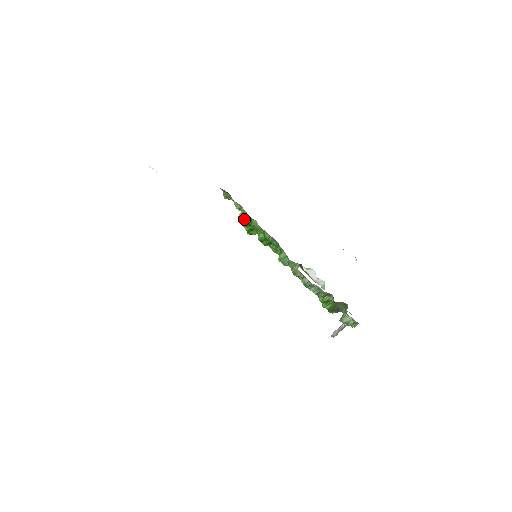
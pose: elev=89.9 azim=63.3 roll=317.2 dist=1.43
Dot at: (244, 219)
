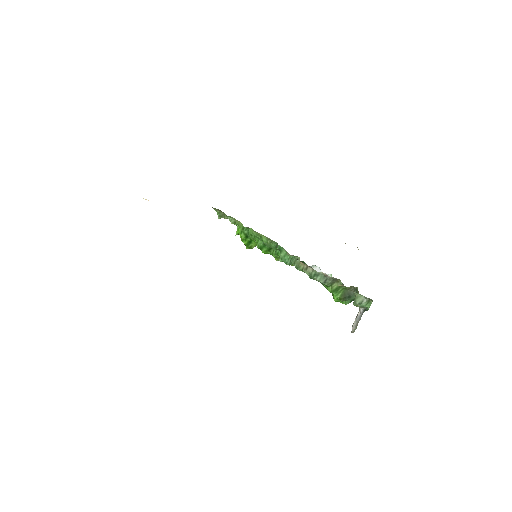
Dot at: (240, 231)
